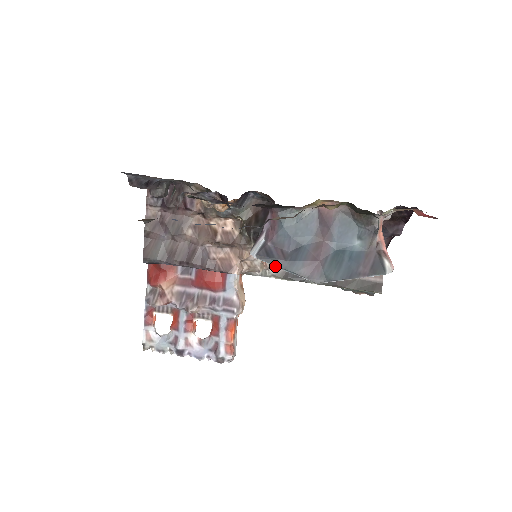
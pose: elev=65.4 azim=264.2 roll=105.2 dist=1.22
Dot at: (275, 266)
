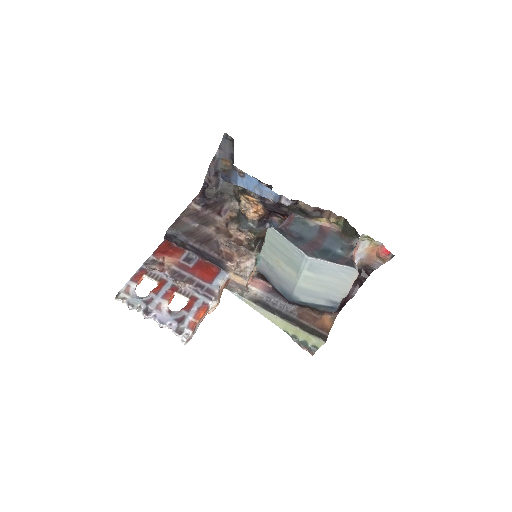
Dot at: (284, 237)
